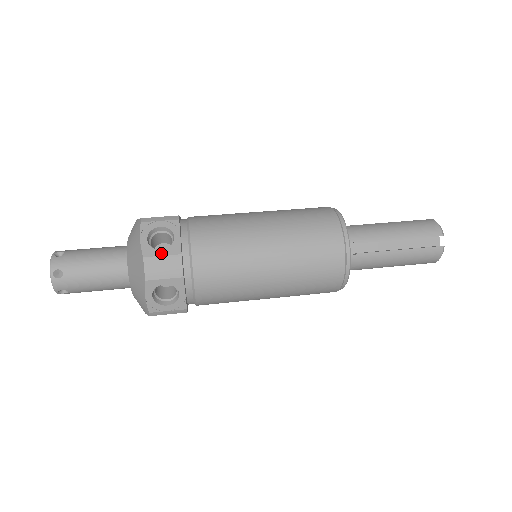
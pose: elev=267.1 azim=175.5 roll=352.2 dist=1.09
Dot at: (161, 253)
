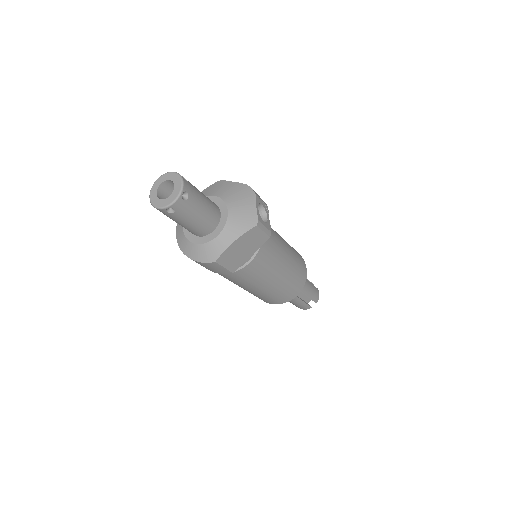
Dot at: occluded
